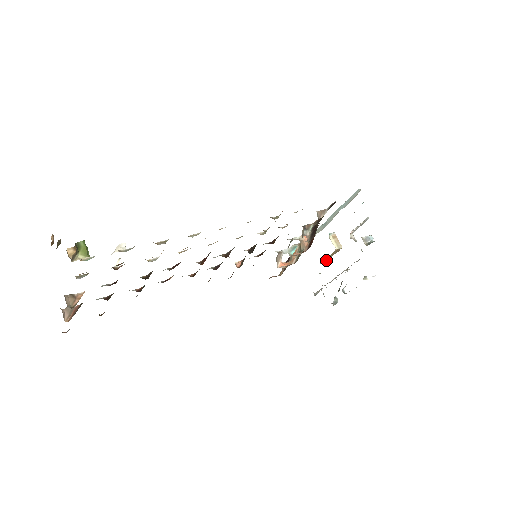
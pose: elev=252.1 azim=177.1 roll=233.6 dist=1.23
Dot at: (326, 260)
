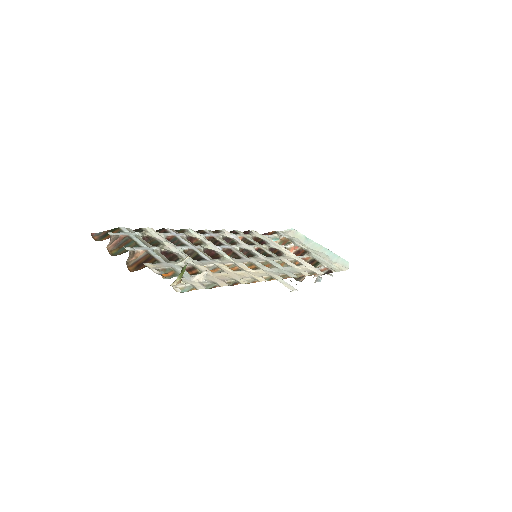
Dot at: occluded
